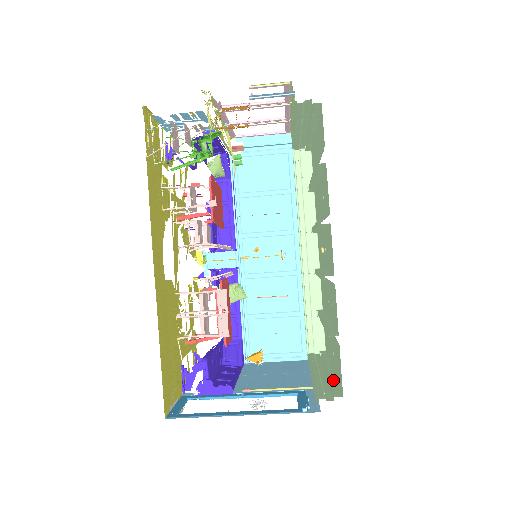
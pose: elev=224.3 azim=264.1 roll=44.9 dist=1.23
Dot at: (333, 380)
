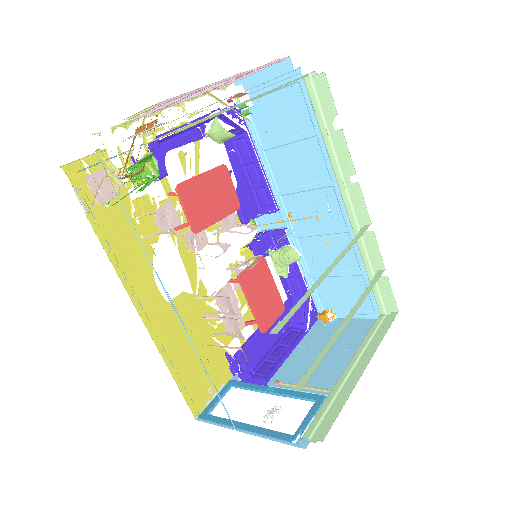
Dot at: (344, 398)
